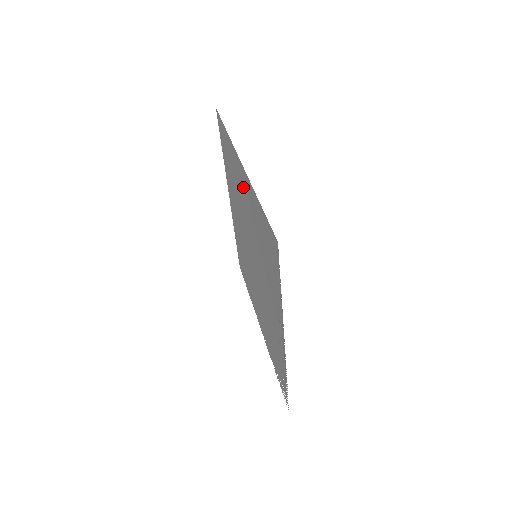
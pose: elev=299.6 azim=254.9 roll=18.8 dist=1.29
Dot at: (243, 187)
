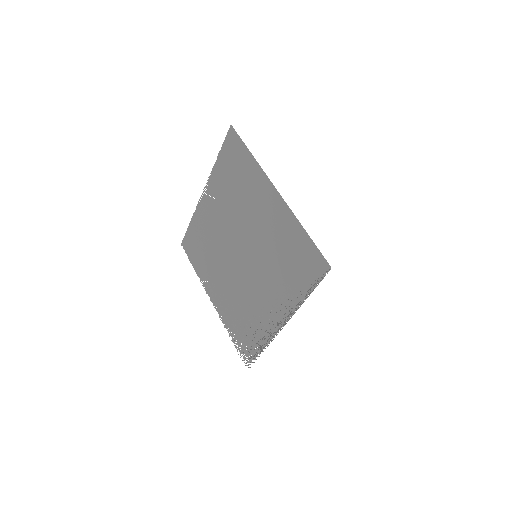
Dot at: (267, 206)
